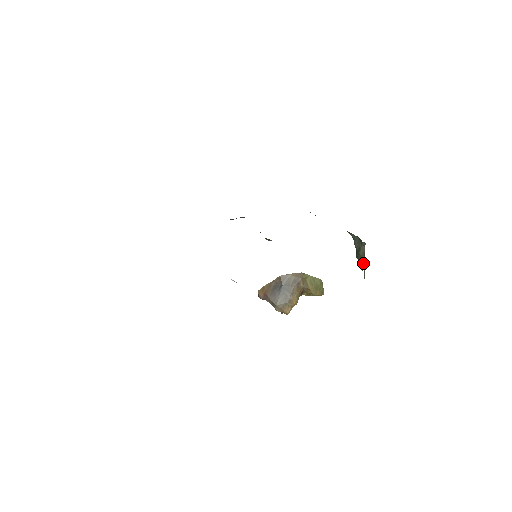
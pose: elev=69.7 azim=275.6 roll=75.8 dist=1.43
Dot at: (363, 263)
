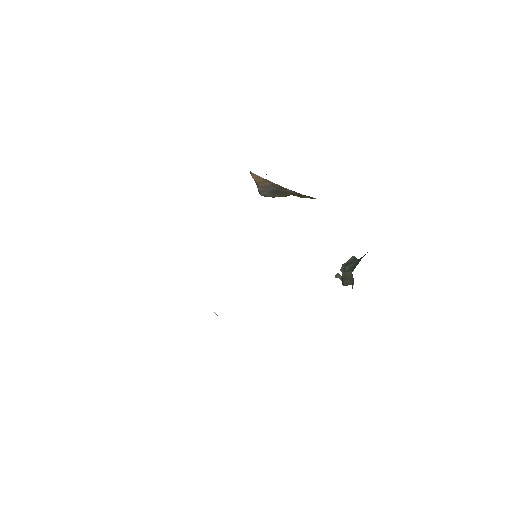
Dot at: (342, 280)
